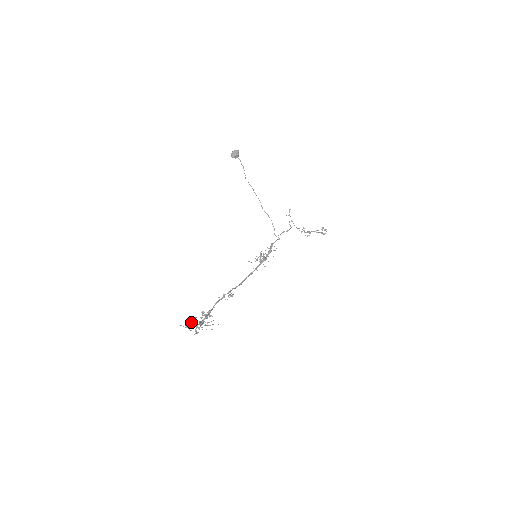
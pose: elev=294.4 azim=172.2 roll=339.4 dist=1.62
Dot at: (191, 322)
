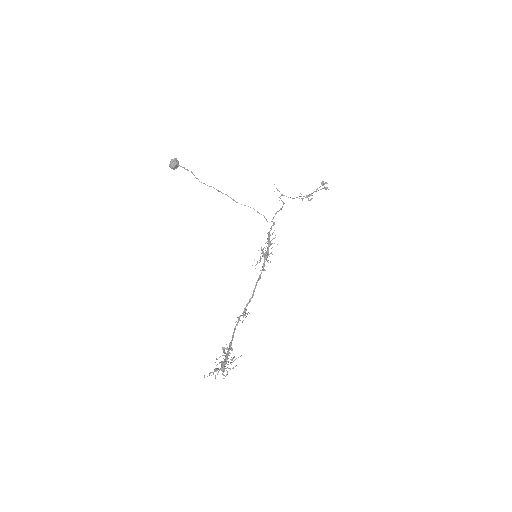
Dot at: occluded
